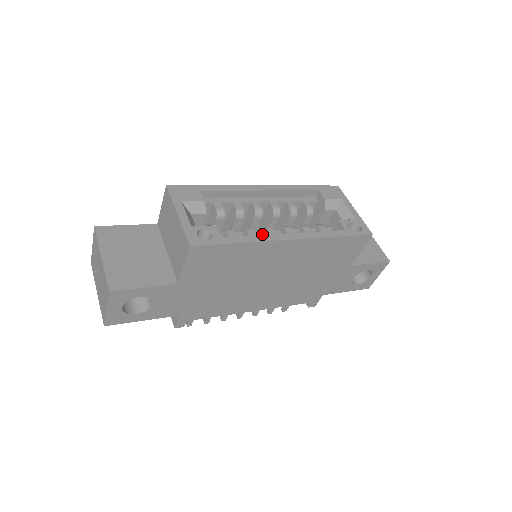
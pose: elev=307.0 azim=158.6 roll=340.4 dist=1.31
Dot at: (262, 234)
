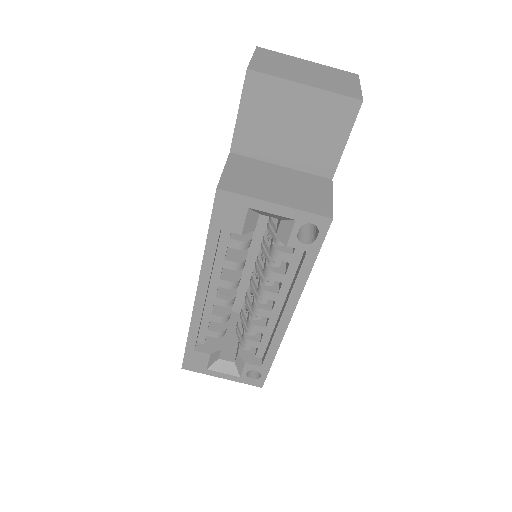
Dot at: (262, 315)
